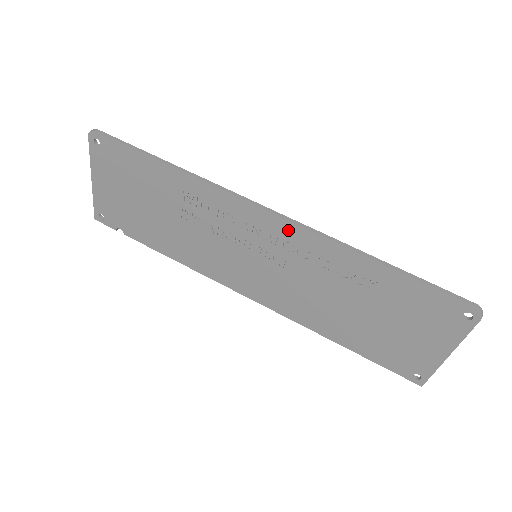
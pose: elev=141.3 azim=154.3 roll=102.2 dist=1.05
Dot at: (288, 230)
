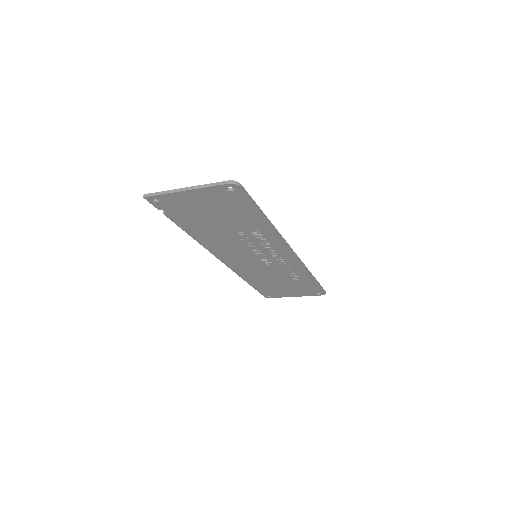
Dot at: (292, 260)
